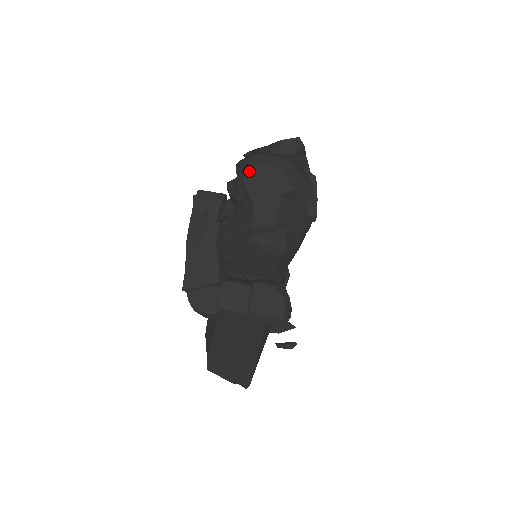
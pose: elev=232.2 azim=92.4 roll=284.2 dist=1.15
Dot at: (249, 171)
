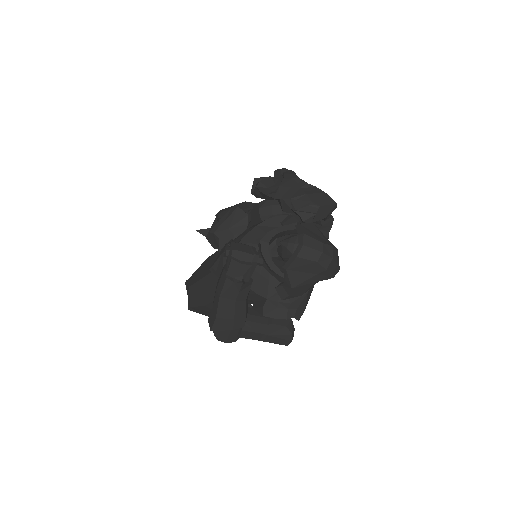
Dot at: (295, 263)
